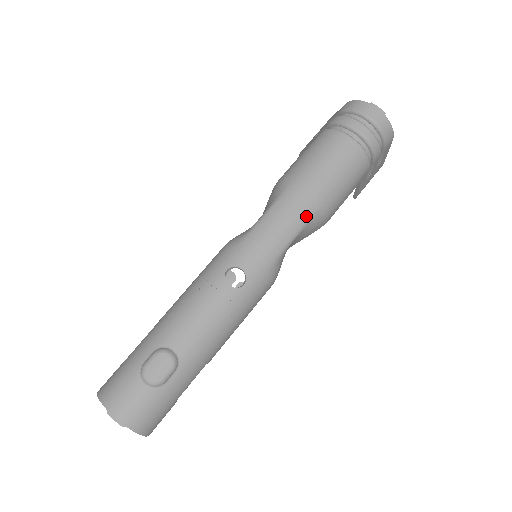
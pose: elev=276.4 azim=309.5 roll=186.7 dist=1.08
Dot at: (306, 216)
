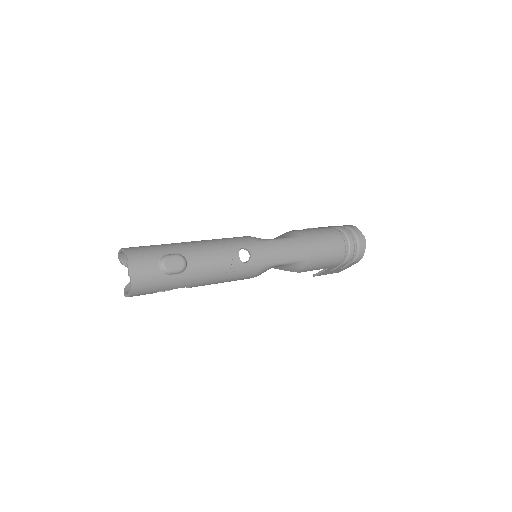
Dot at: (298, 258)
